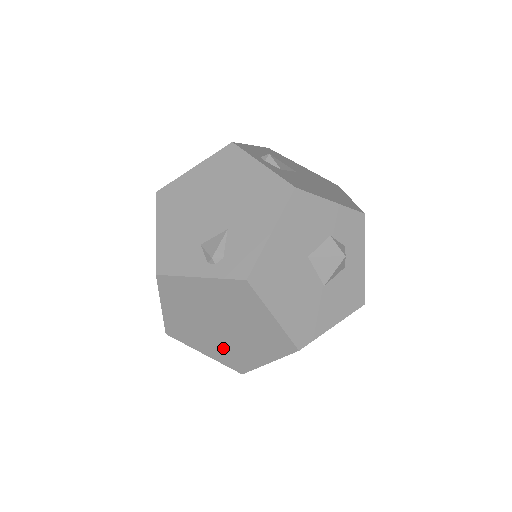
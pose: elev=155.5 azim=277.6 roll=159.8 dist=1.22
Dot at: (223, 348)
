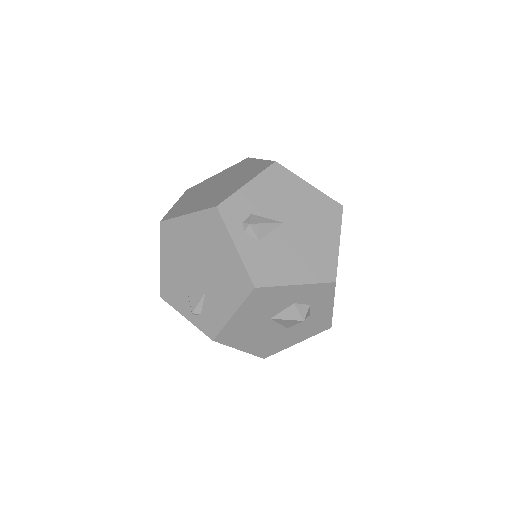
Dot at: occluded
